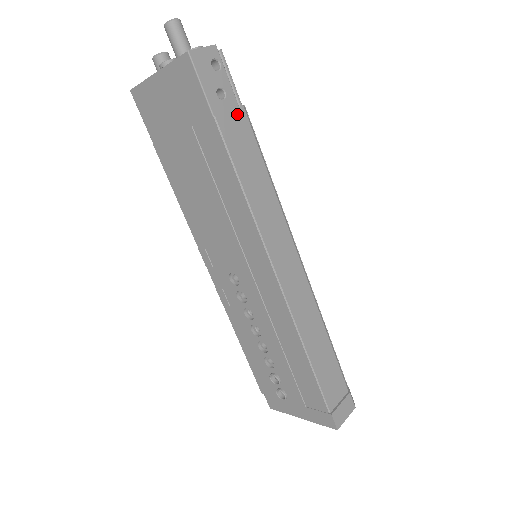
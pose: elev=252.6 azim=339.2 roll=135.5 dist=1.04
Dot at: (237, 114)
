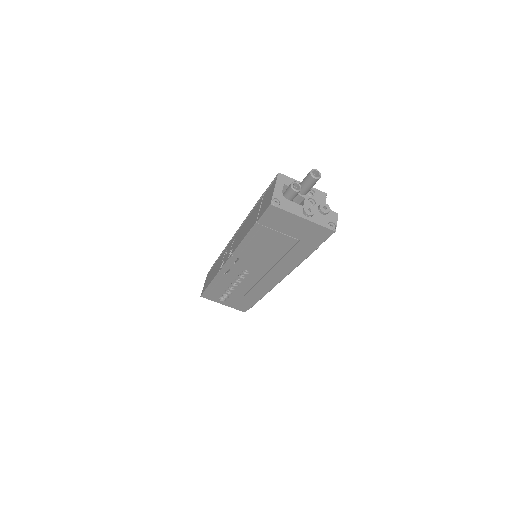
Dot at: occluded
